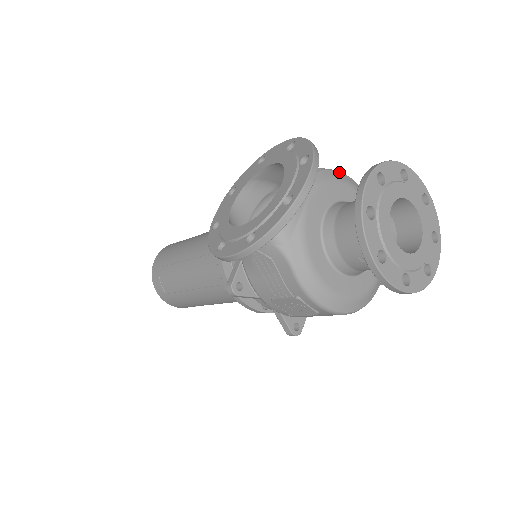
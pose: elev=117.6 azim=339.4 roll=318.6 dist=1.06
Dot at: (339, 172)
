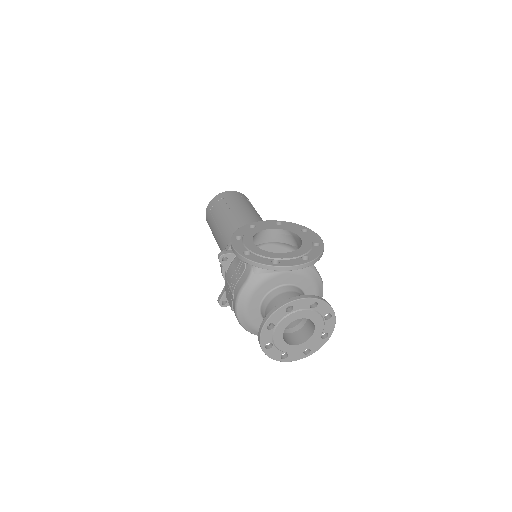
Dot at: (321, 279)
